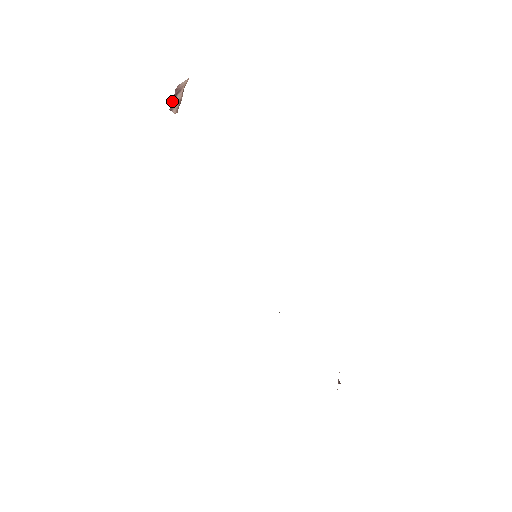
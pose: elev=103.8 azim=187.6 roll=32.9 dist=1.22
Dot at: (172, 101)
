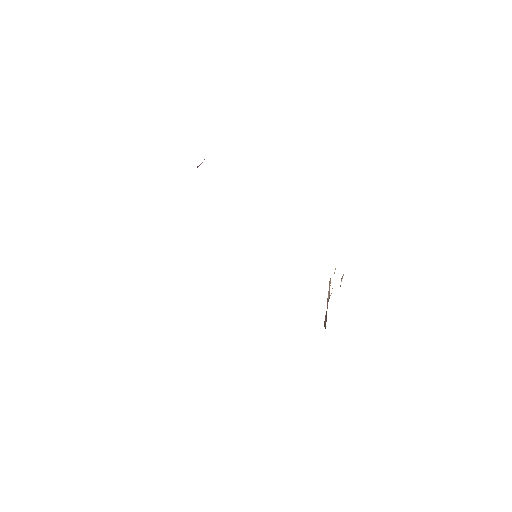
Dot at: occluded
